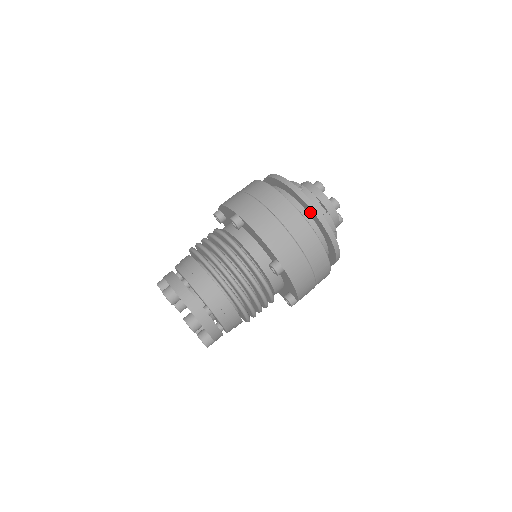
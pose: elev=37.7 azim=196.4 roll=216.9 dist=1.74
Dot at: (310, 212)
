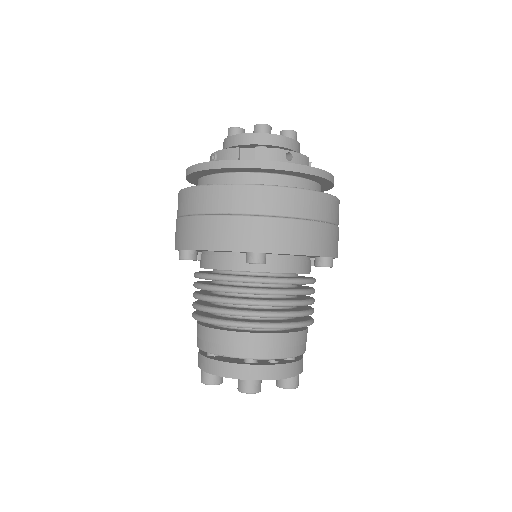
Dot at: (233, 170)
